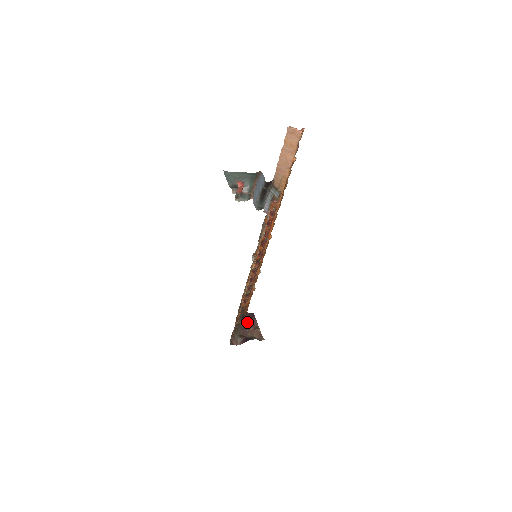
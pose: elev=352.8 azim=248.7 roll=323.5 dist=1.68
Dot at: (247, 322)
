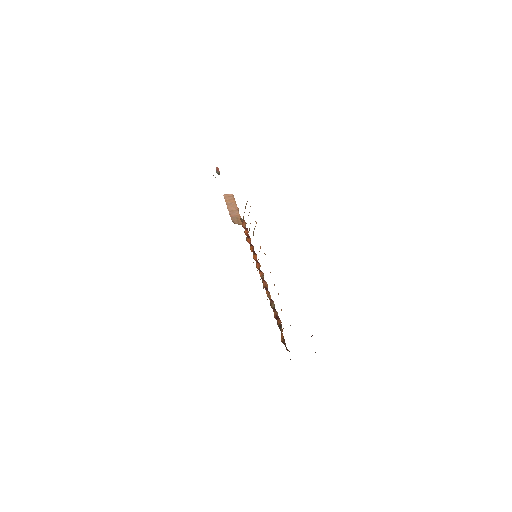
Dot at: occluded
